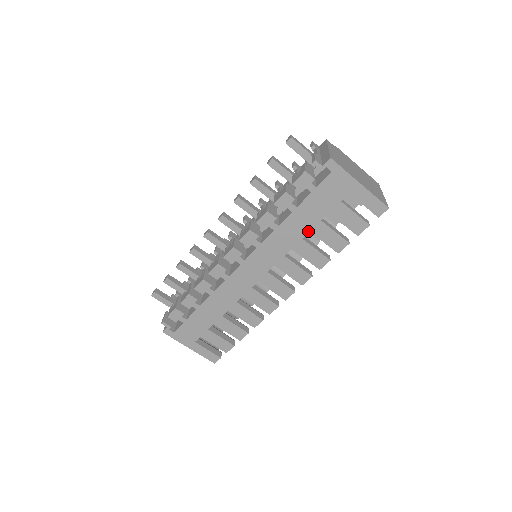
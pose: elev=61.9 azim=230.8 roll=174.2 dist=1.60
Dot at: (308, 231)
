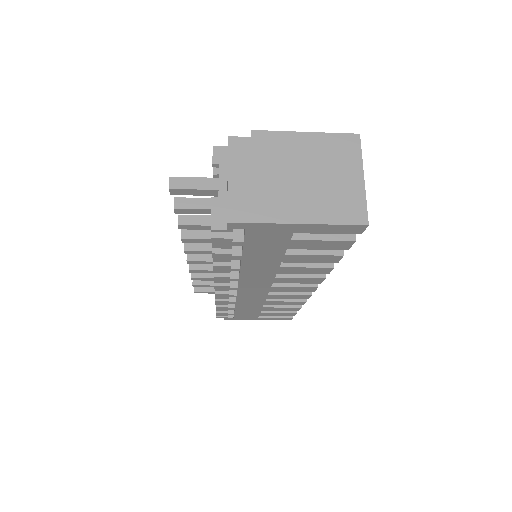
Dot at: (279, 262)
